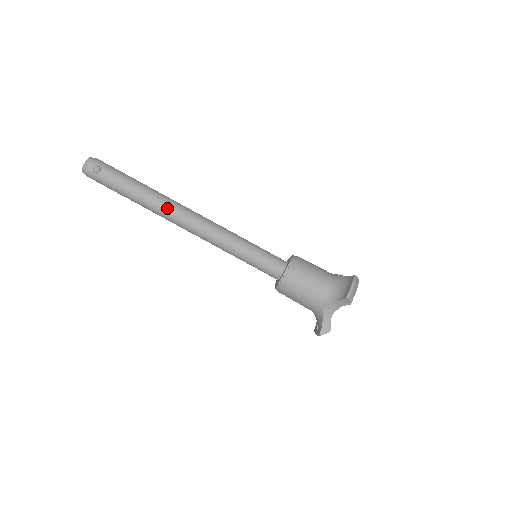
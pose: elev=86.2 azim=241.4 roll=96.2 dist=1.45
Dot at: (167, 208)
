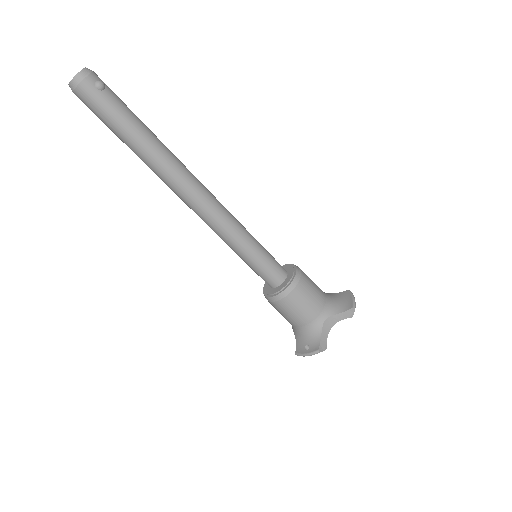
Dot at: (181, 168)
